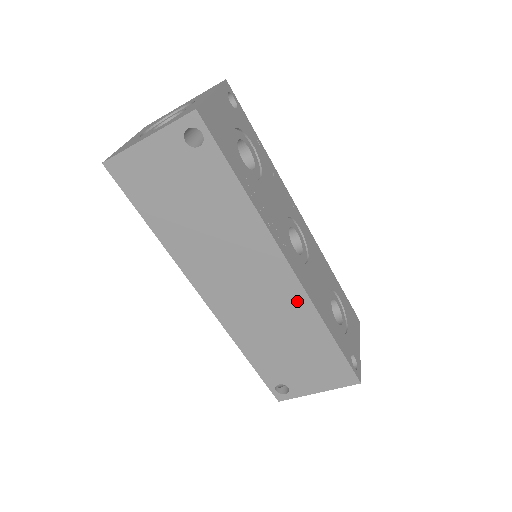
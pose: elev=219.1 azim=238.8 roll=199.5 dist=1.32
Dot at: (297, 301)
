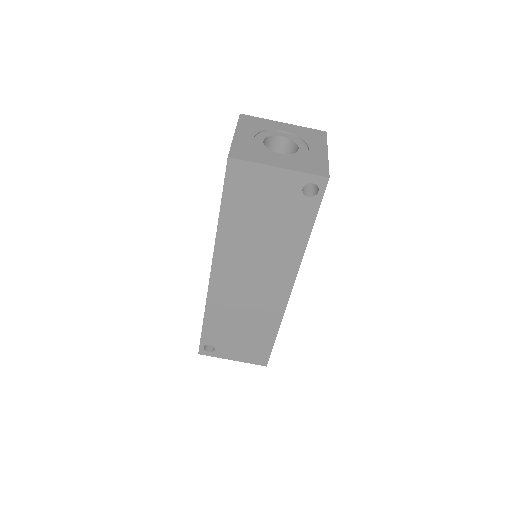
Dot at: (275, 308)
